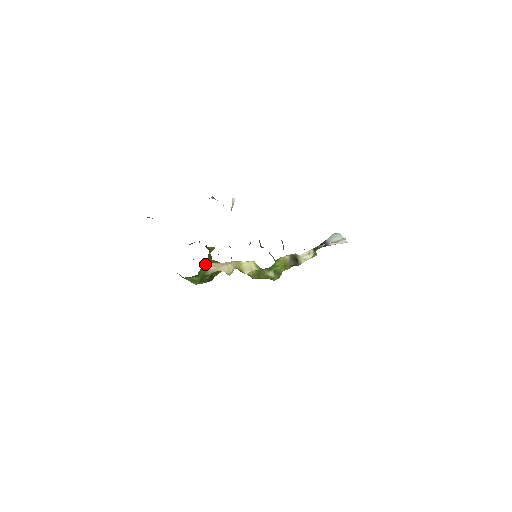
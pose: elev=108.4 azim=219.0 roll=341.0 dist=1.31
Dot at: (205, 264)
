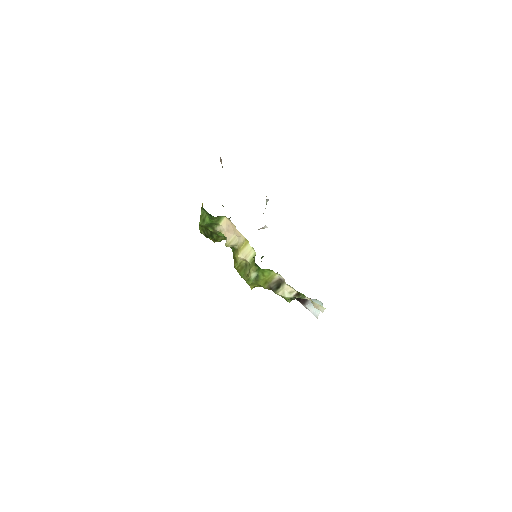
Dot at: (226, 218)
